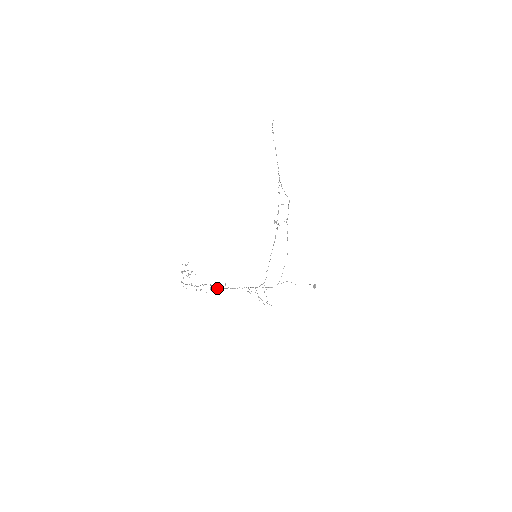
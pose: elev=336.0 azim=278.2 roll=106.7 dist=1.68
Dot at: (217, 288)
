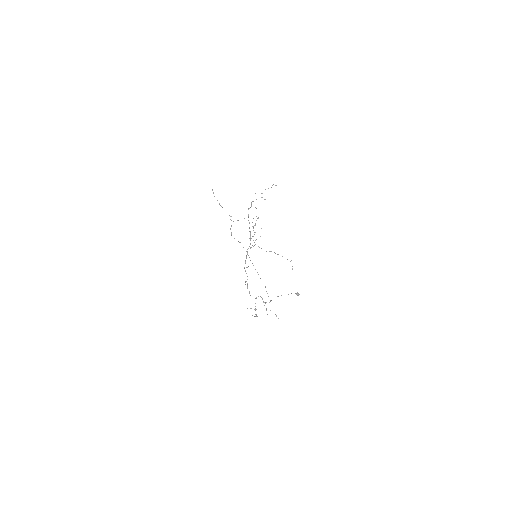
Dot at: occluded
